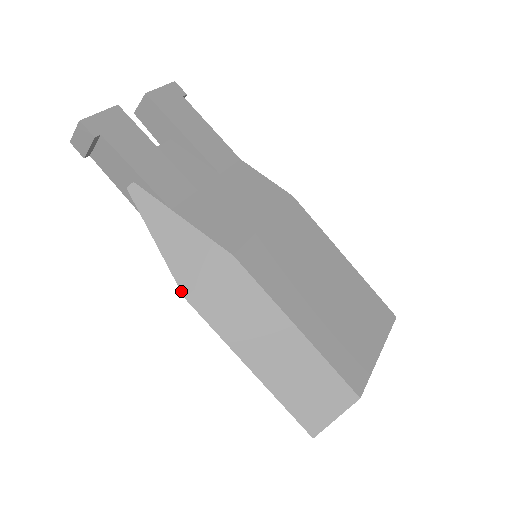
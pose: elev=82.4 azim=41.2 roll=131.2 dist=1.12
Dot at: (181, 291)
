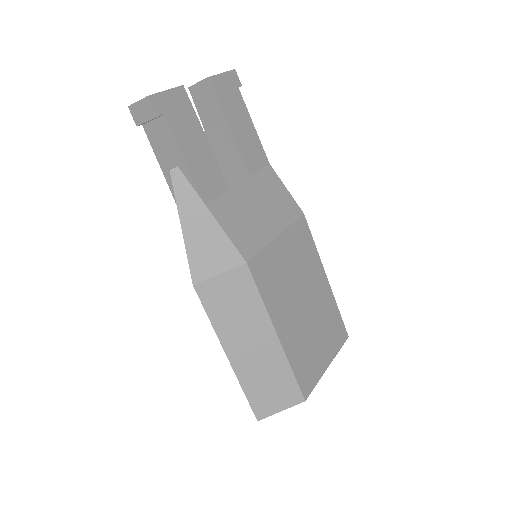
Dot at: (192, 278)
